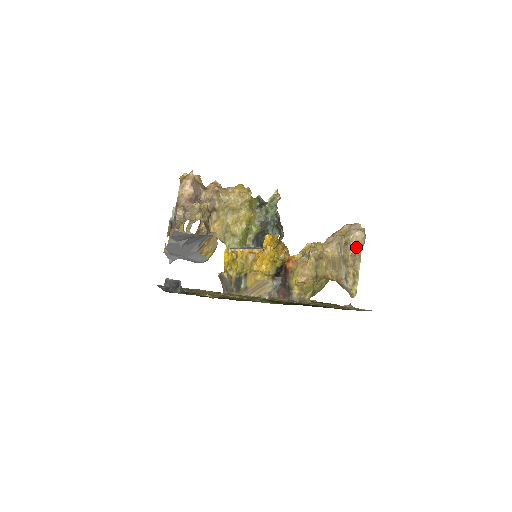
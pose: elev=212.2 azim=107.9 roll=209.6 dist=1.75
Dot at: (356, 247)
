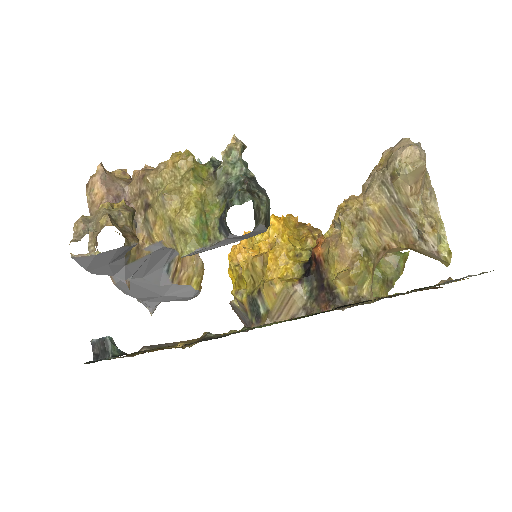
Dot at: (413, 176)
